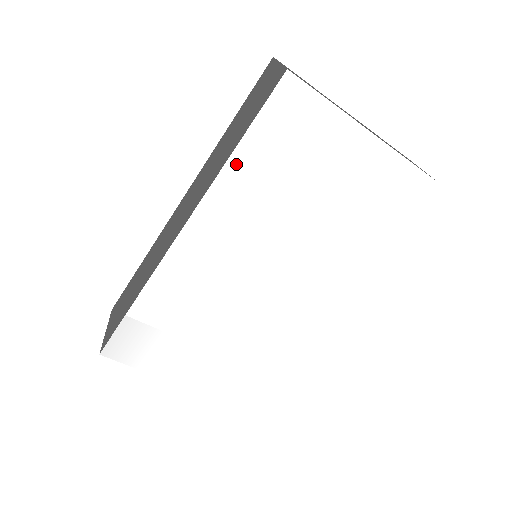
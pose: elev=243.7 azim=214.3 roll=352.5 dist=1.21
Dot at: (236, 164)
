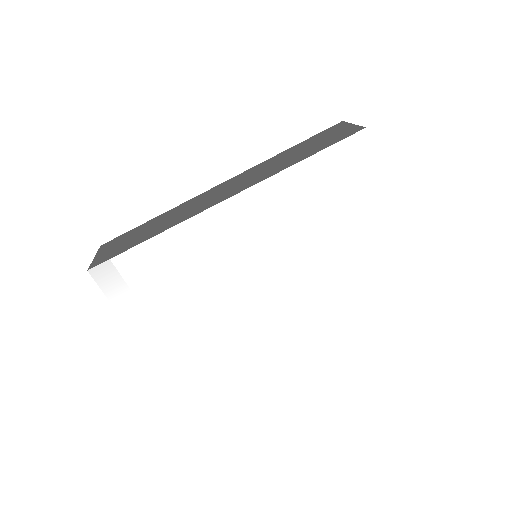
Dot at: (297, 171)
